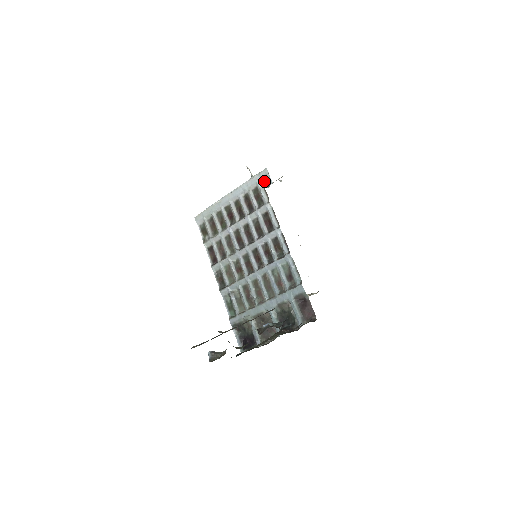
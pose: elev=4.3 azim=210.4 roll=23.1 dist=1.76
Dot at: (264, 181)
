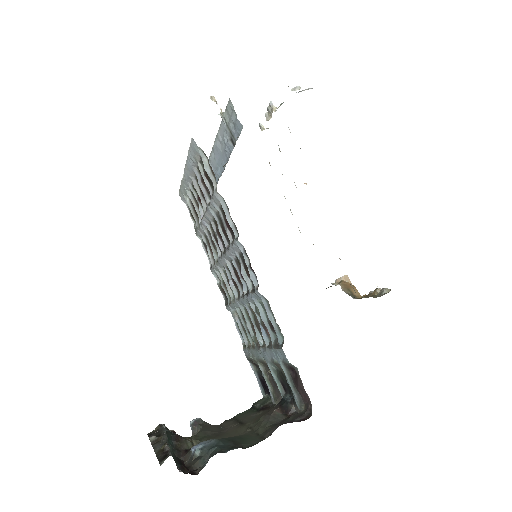
Dot at: (234, 124)
